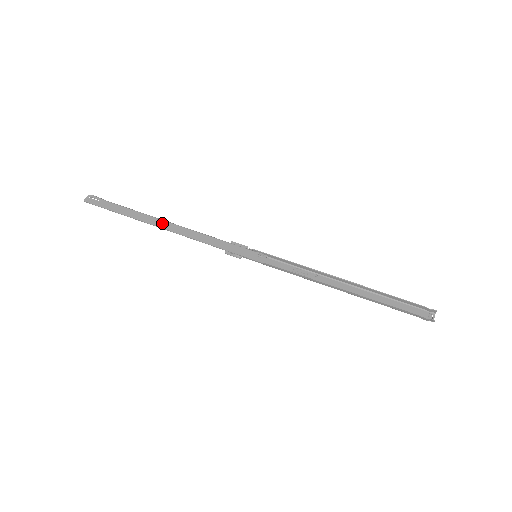
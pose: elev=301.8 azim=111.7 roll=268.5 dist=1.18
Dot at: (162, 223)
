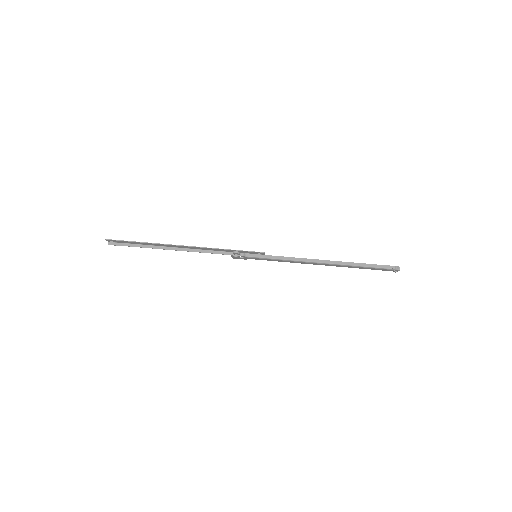
Dot at: (176, 246)
